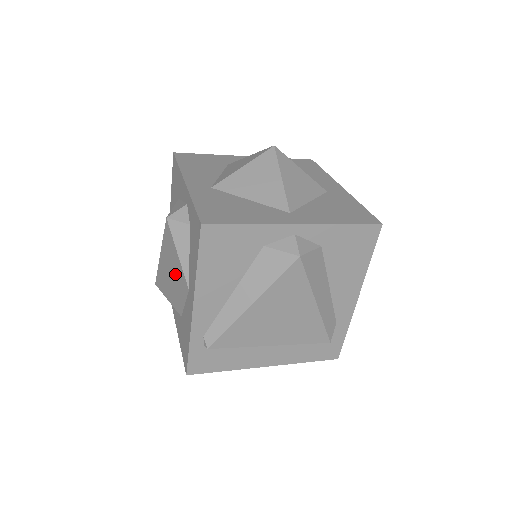
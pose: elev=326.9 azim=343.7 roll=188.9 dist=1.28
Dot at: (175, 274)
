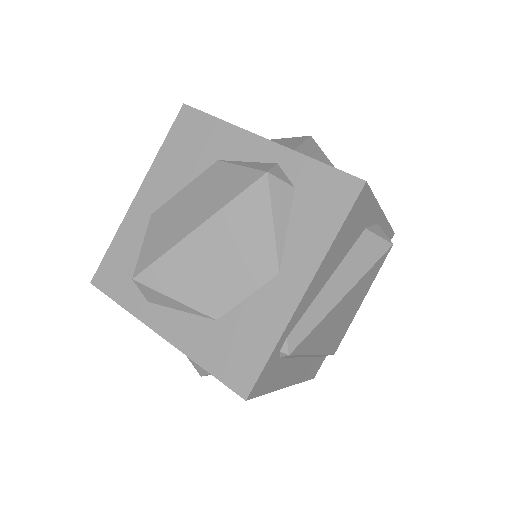
Dot at: (241, 254)
